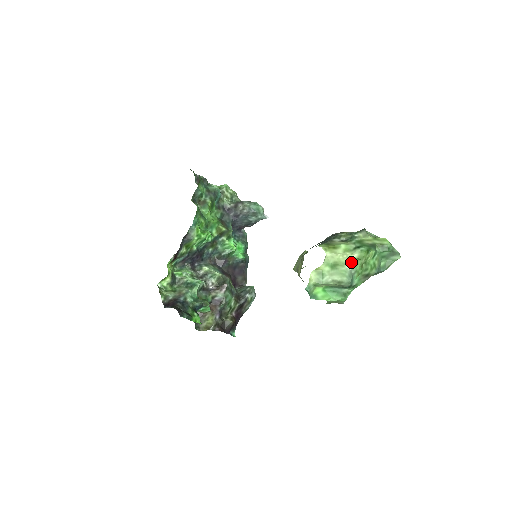
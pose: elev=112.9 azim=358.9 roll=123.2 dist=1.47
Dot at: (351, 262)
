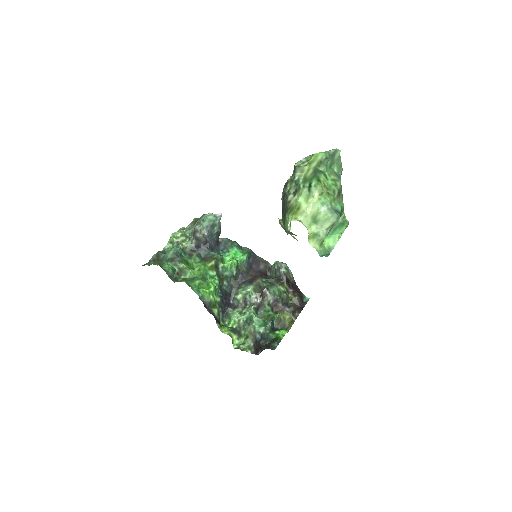
Dot at: (320, 203)
